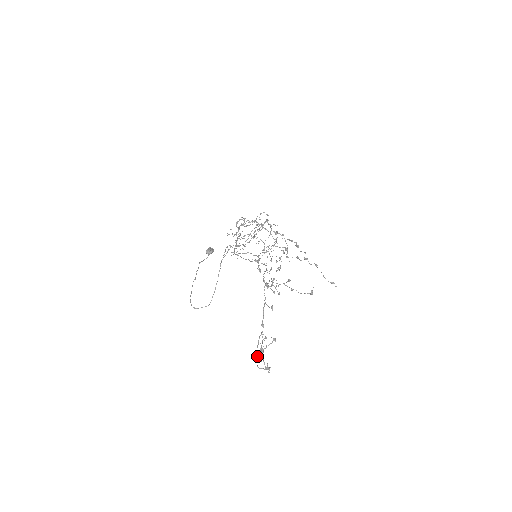
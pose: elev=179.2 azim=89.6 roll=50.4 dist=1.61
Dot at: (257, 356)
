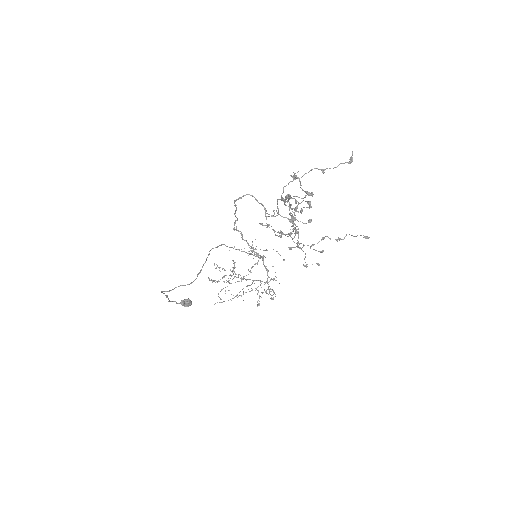
Dot at: occluded
